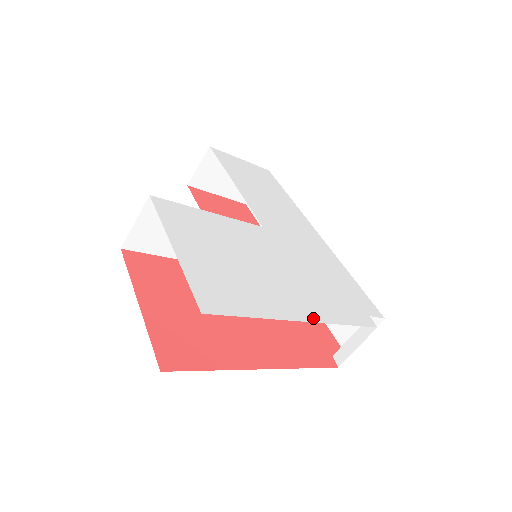
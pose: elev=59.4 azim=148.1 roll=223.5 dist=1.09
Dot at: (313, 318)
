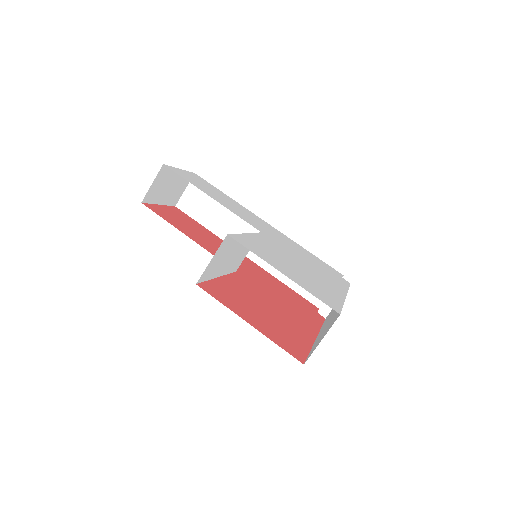
Dot at: (344, 292)
